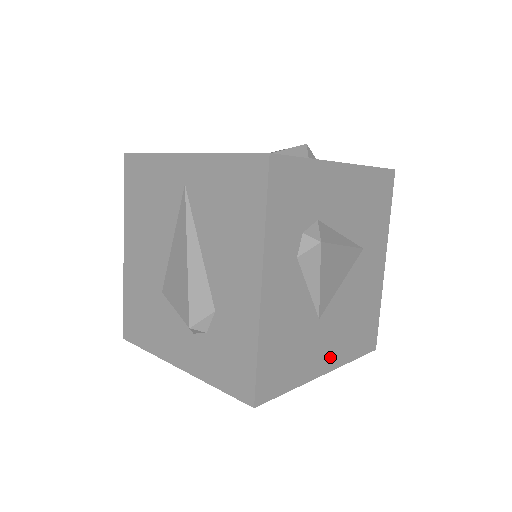
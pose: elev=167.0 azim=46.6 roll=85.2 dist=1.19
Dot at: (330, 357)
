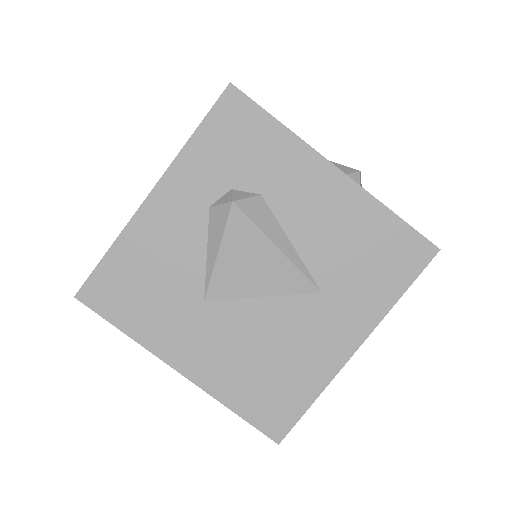
Dot at: (197, 362)
